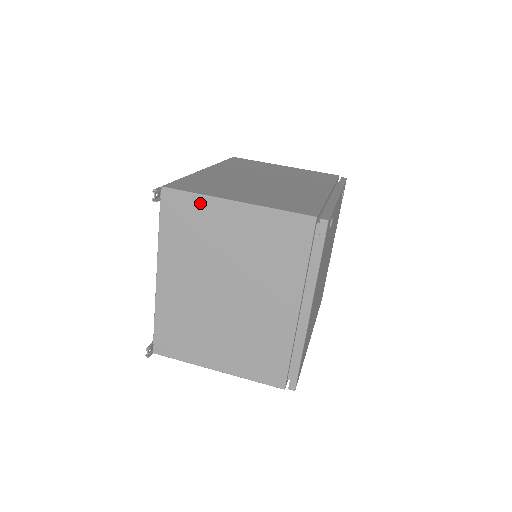
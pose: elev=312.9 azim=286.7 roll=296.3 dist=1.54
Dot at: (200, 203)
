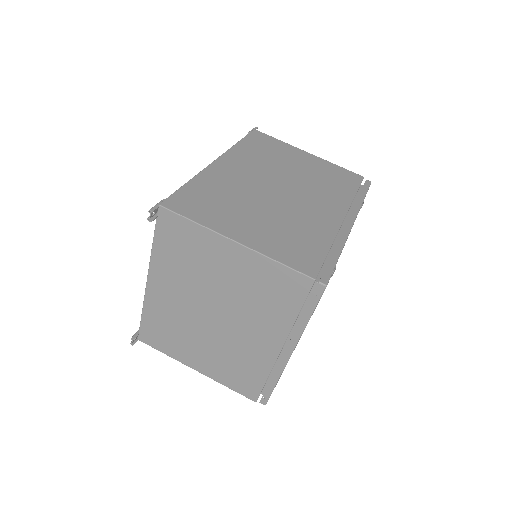
Dot at: (197, 232)
